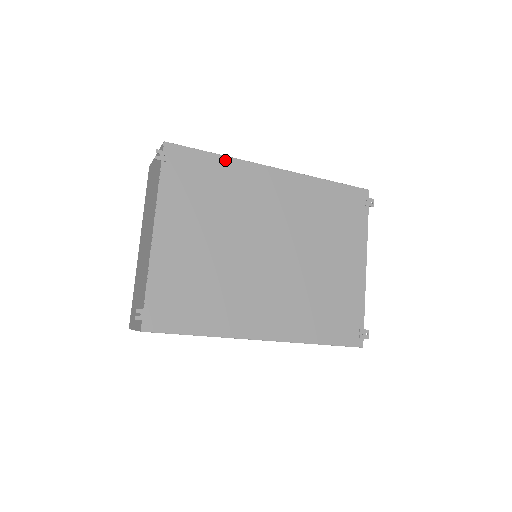
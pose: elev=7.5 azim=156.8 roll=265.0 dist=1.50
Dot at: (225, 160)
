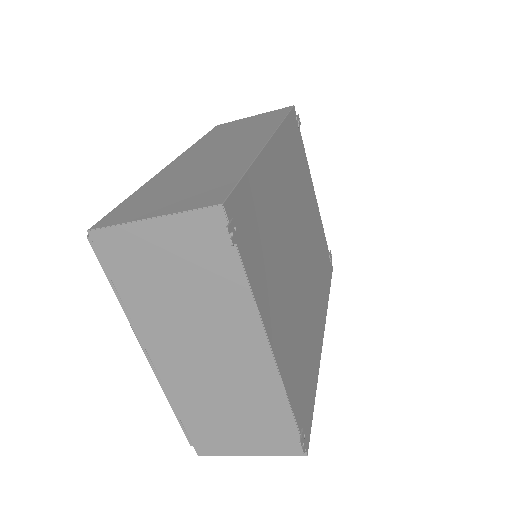
Dot at: (254, 171)
